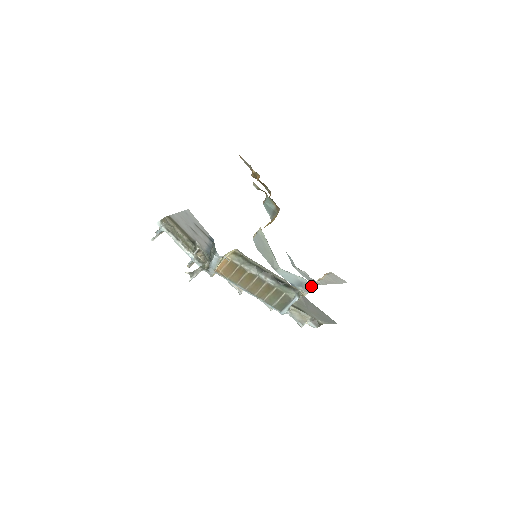
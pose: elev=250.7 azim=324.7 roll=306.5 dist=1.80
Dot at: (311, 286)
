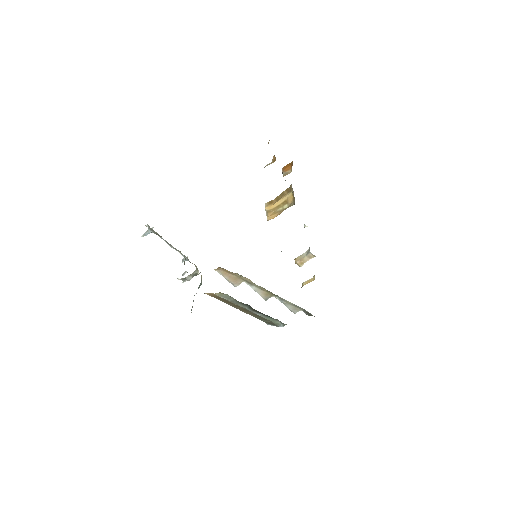
Dot at: occluded
